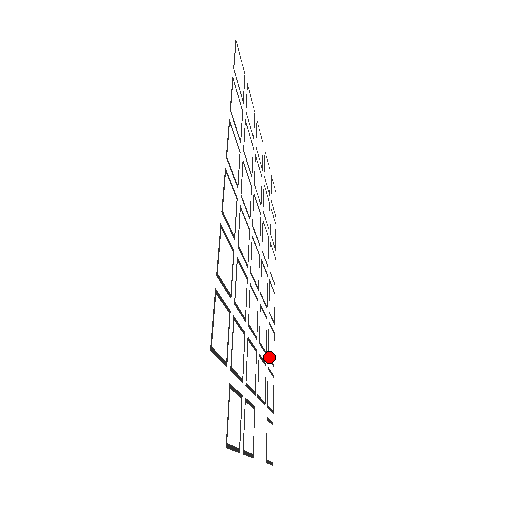
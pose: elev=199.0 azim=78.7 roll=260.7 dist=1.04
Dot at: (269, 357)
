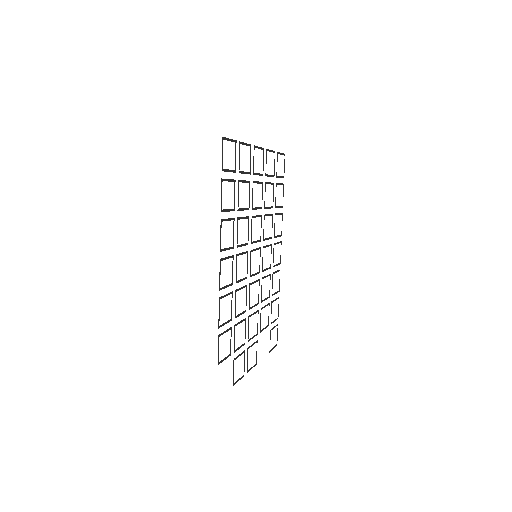
Dot at: occluded
